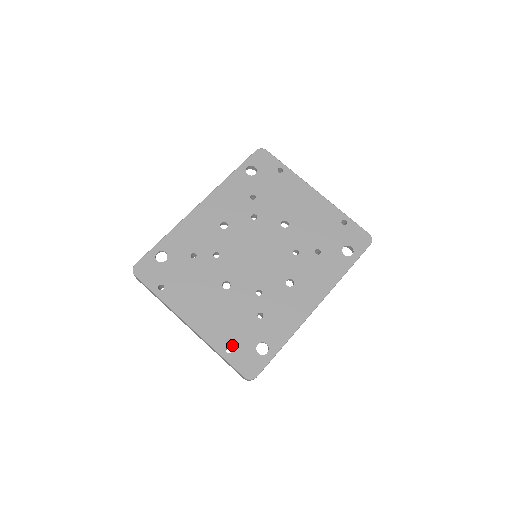
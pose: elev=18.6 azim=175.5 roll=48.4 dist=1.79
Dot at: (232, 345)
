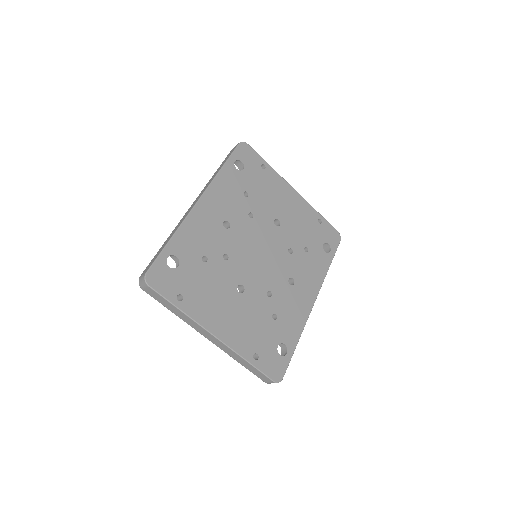
Dot at: (258, 351)
